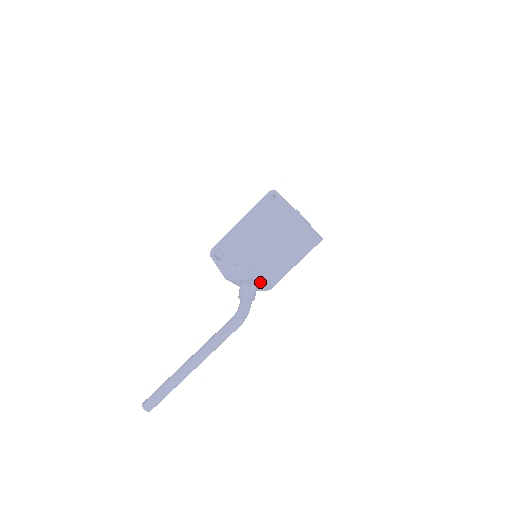
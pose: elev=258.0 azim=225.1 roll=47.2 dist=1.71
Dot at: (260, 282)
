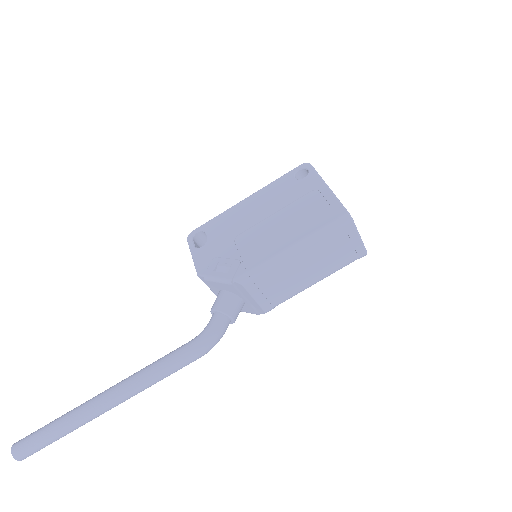
Dot at: (251, 294)
